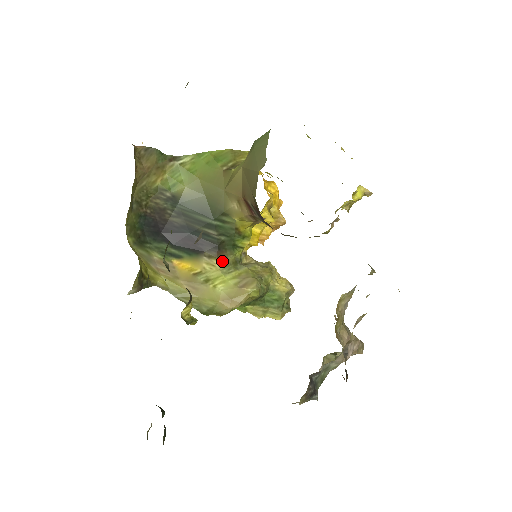
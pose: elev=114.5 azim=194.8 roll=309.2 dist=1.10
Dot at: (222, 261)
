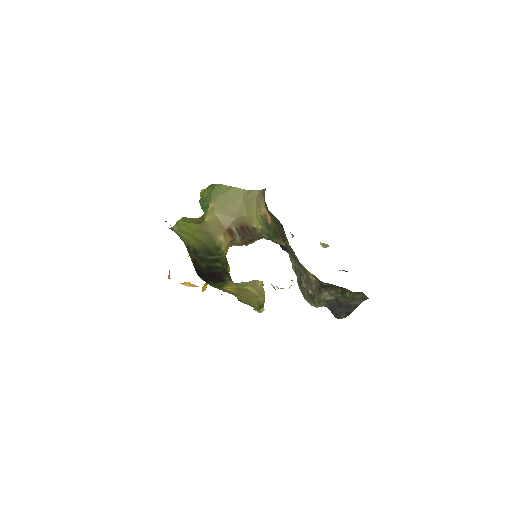
Dot at: occluded
